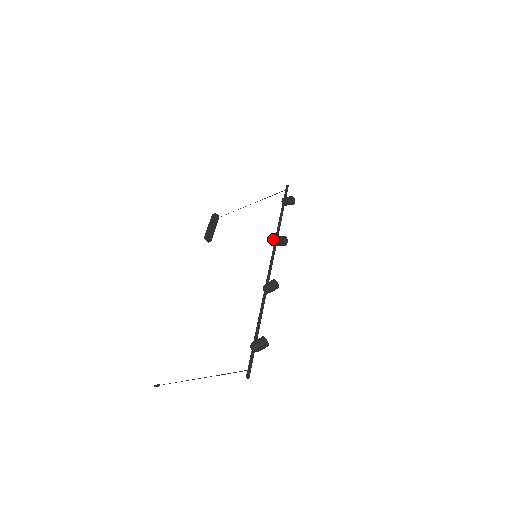
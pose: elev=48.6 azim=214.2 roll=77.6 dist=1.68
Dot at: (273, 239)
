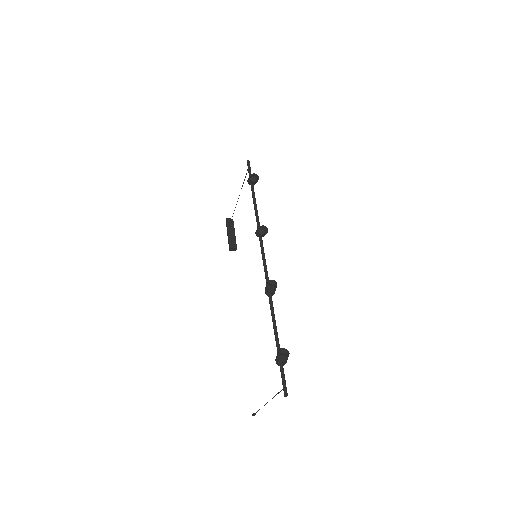
Dot at: occluded
